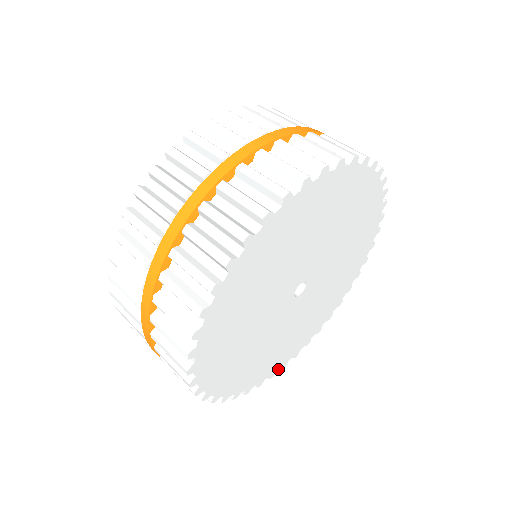
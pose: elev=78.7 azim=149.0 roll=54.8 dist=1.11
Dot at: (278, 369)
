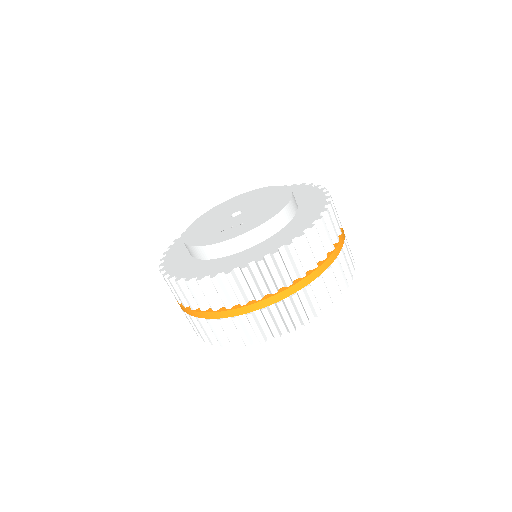
Dot at: occluded
